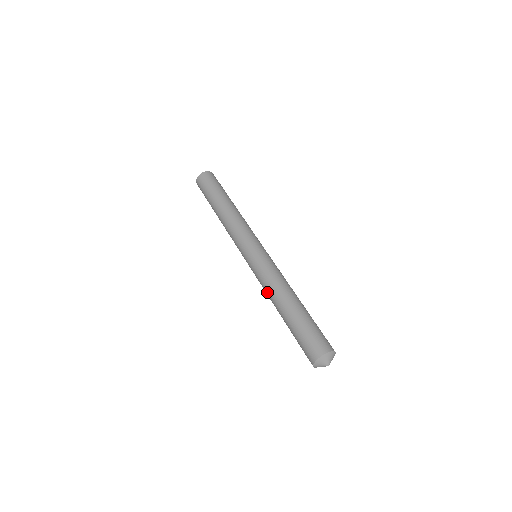
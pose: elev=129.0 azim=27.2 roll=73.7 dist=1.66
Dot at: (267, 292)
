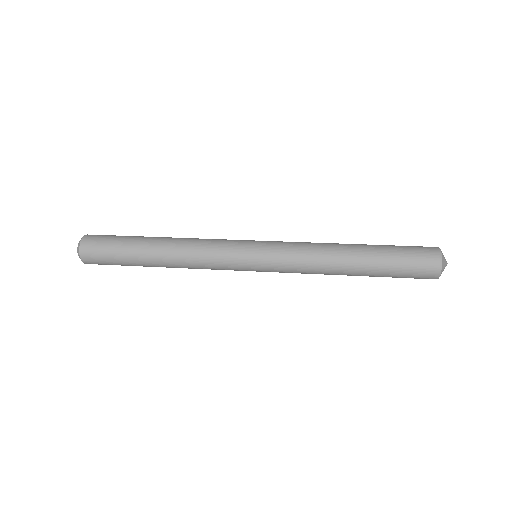
Dot at: (318, 265)
